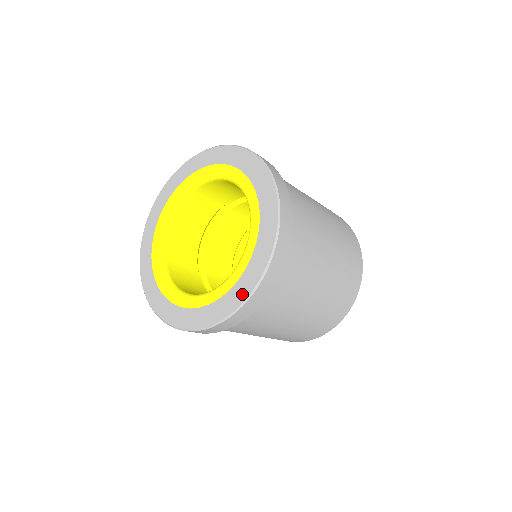
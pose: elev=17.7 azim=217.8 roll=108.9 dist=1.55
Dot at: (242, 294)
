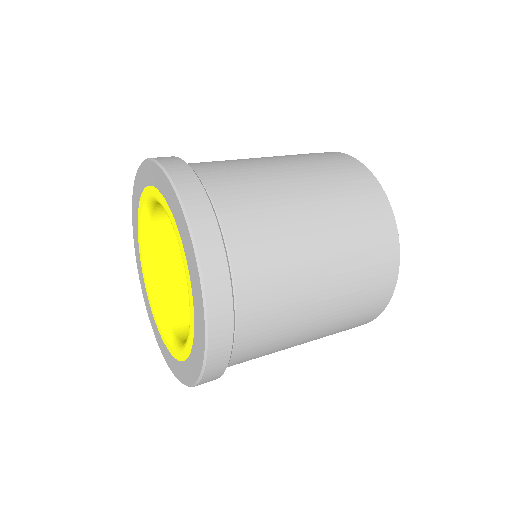
Dot at: (201, 343)
